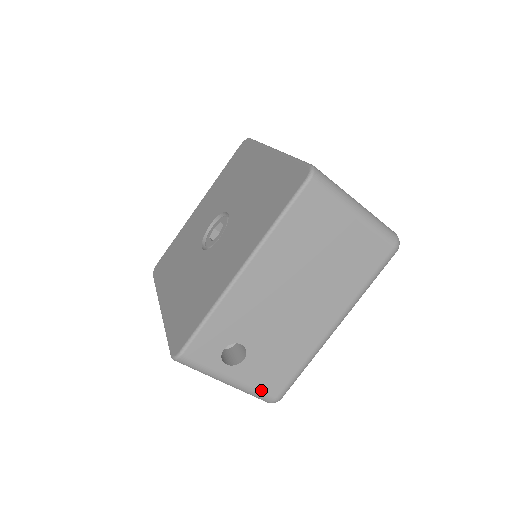
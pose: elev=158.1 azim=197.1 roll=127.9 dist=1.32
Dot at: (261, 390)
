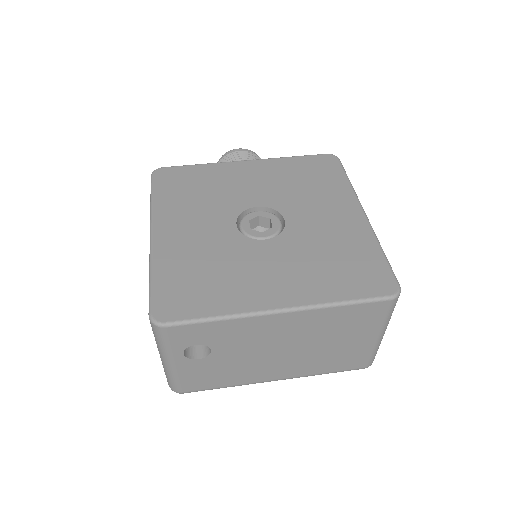
Dot at: (180, 382)
